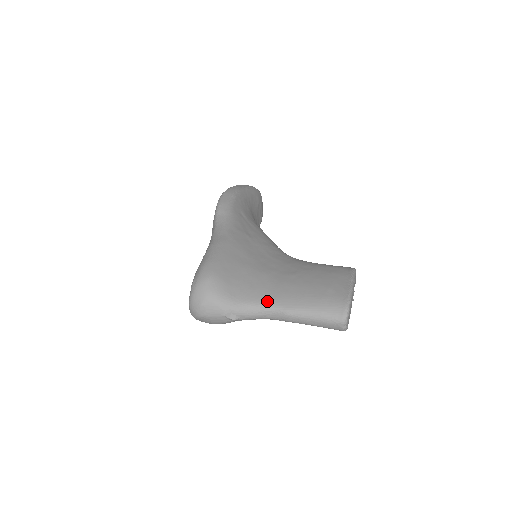
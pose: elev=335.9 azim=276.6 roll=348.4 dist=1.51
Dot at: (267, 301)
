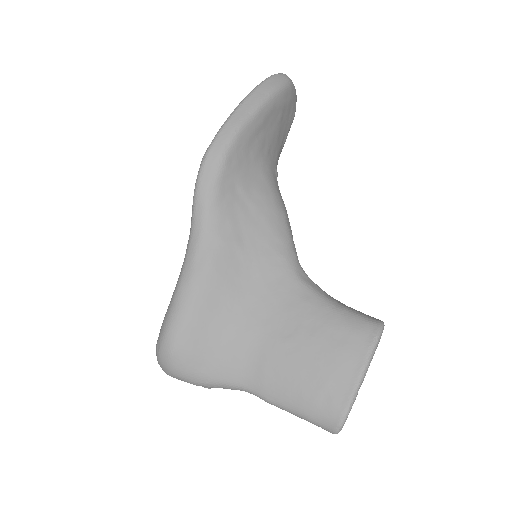
Dot at: (245, 383)
